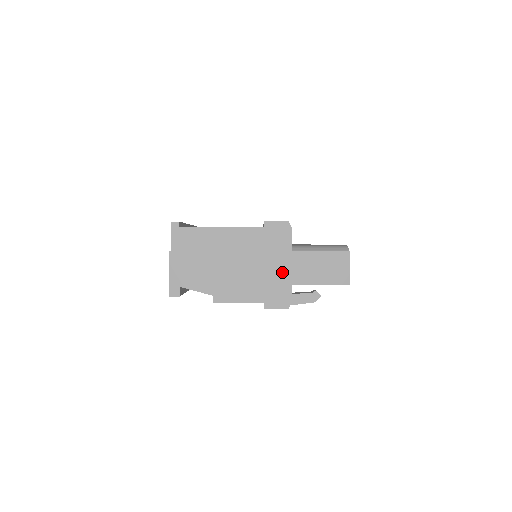
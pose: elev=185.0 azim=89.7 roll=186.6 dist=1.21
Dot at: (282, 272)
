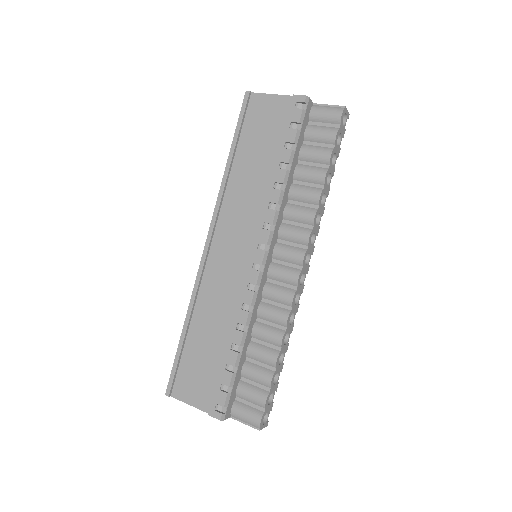
Dot at: occluded
